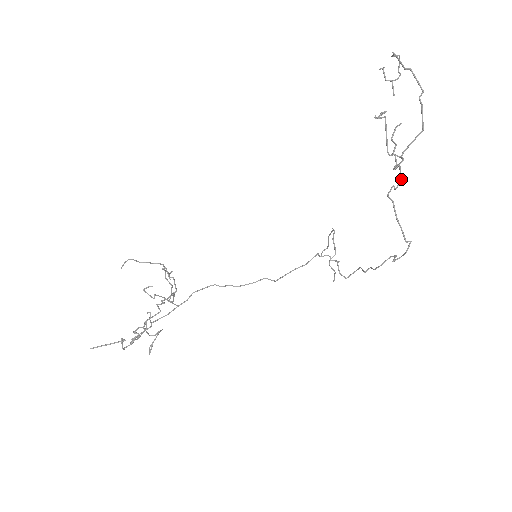
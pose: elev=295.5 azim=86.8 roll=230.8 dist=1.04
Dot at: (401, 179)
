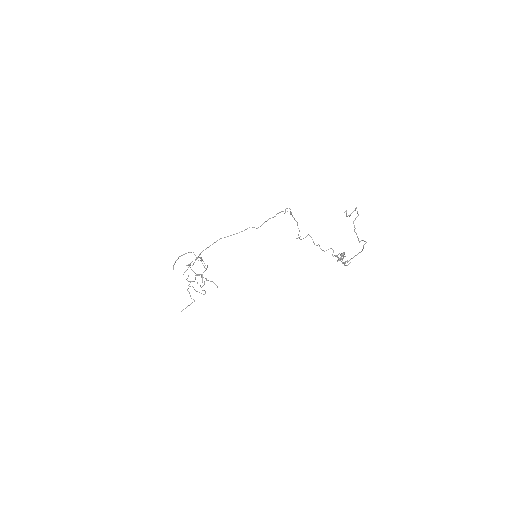
Dot at: (344, 253)
